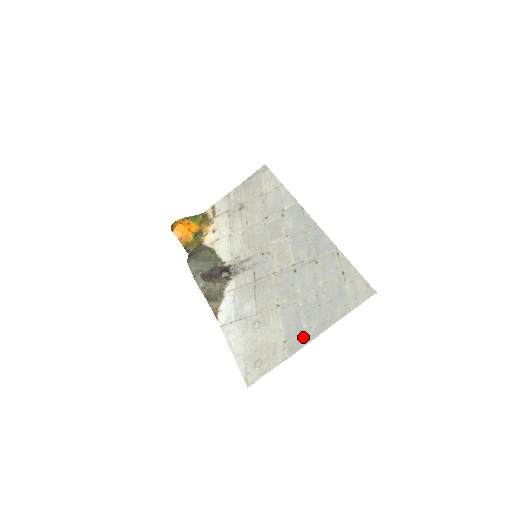
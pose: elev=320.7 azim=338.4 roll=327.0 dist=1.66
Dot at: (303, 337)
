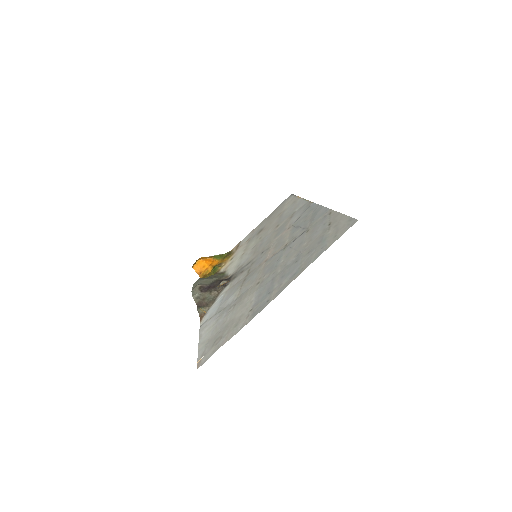
Dot at: (270, 297)
